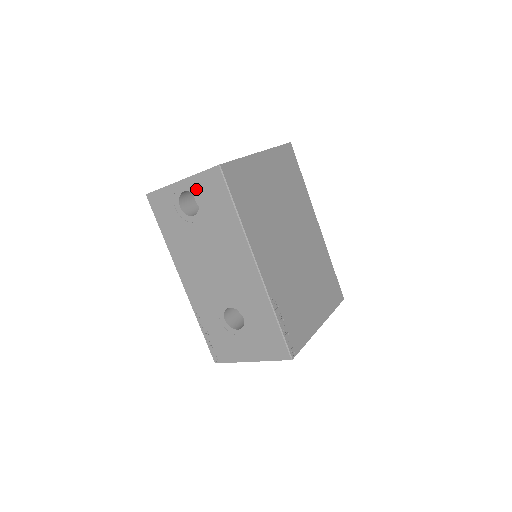
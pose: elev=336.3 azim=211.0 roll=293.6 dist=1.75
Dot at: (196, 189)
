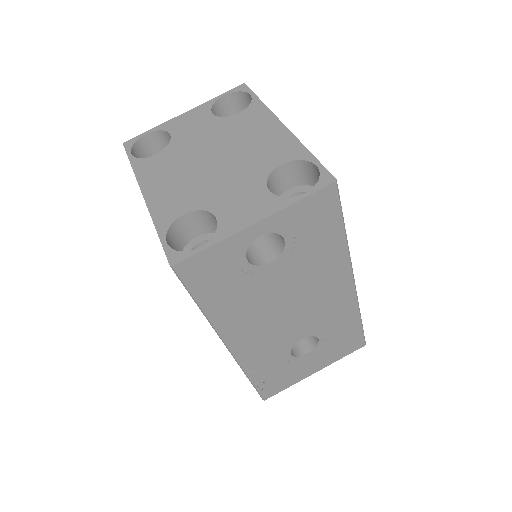
Dot at: (286, 226)
